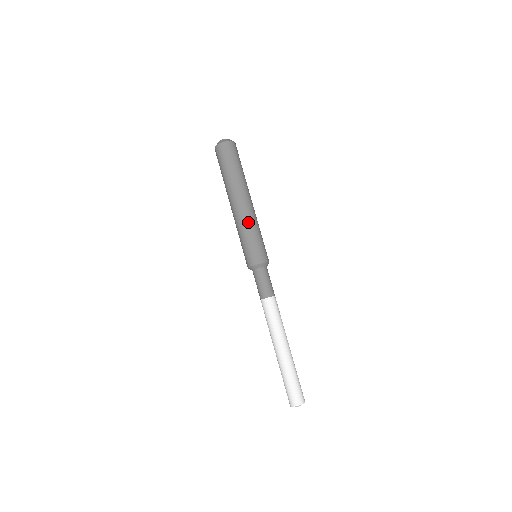
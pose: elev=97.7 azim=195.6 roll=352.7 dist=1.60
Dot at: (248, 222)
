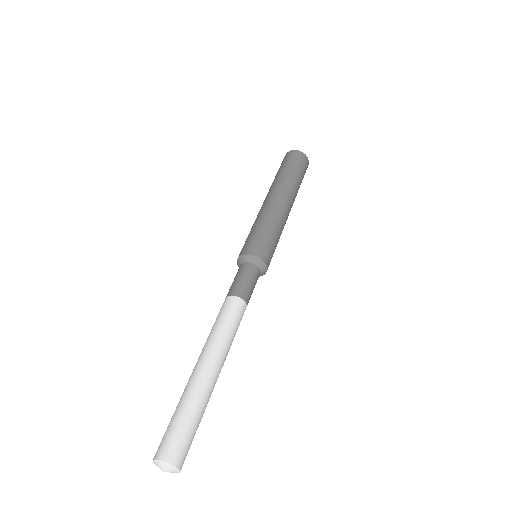
Dot at: (258, 216)
